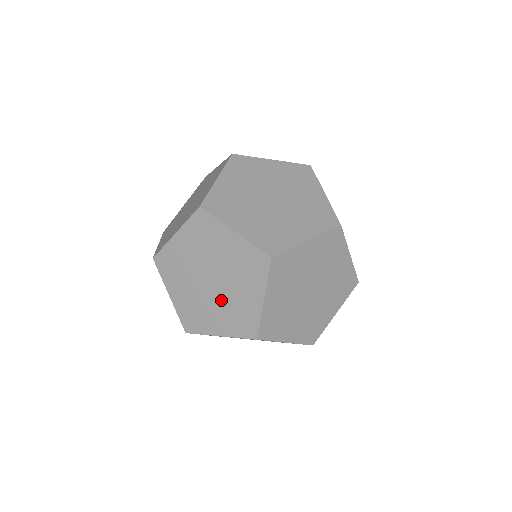
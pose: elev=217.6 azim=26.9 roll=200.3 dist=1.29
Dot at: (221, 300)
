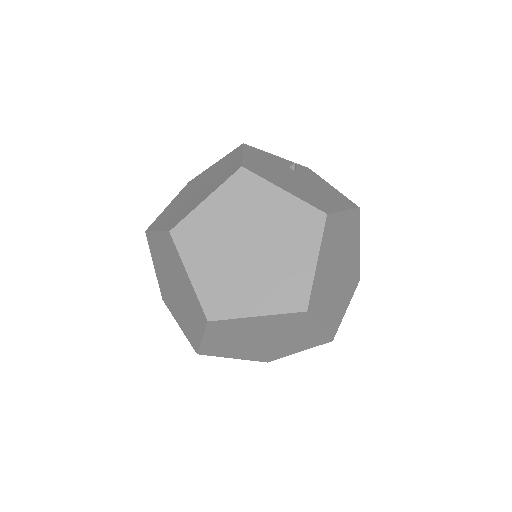
Dot at: (259, 348)
